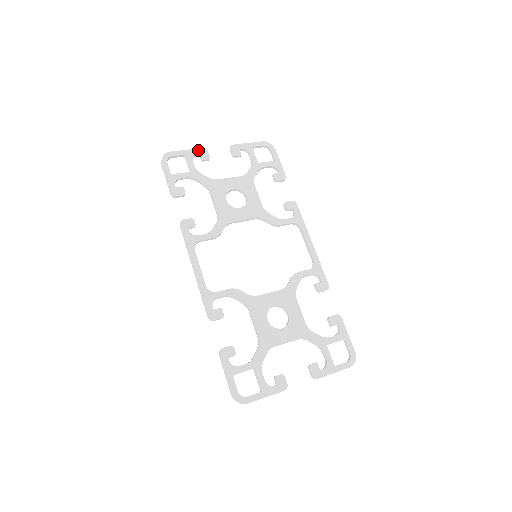
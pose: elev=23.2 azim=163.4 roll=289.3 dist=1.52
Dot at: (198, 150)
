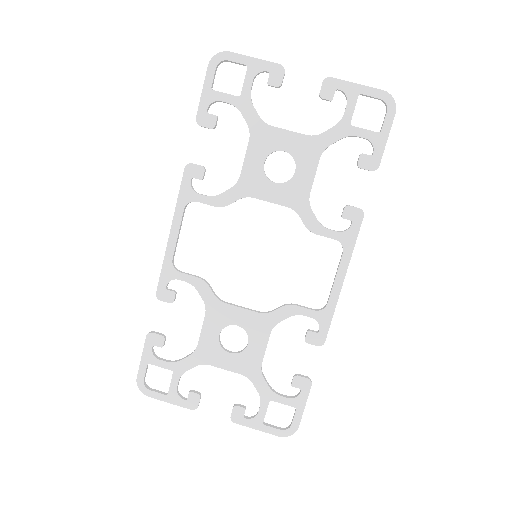
Dot at: (271, 65)
